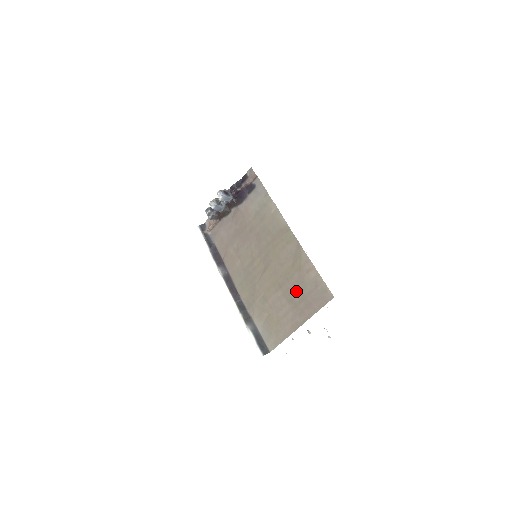
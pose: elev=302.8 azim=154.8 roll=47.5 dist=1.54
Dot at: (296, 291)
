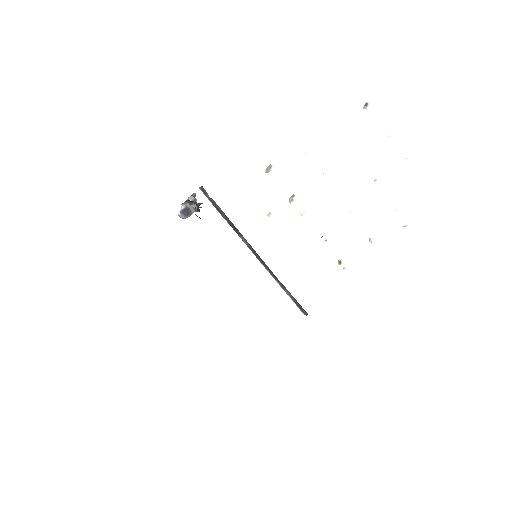
Dot at: occluded
